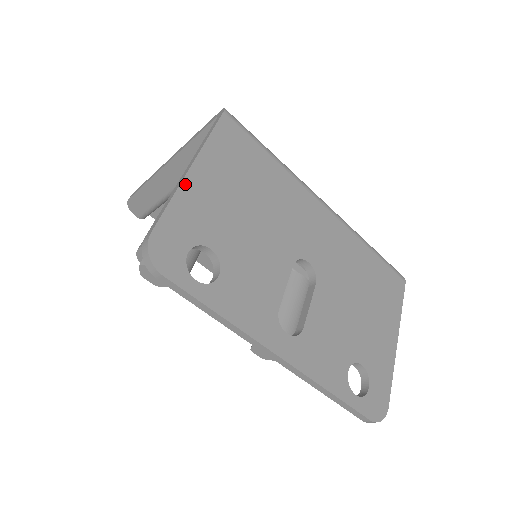
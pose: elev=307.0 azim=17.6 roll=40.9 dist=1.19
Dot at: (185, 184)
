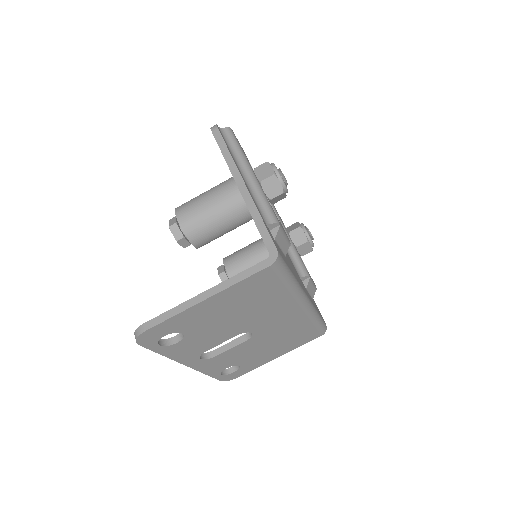
Dot at: (192, 308)
